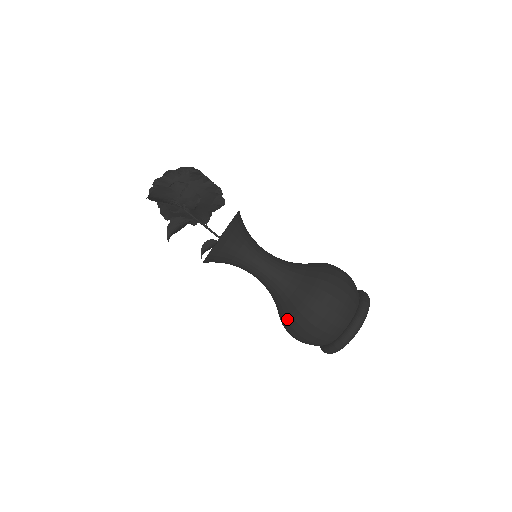
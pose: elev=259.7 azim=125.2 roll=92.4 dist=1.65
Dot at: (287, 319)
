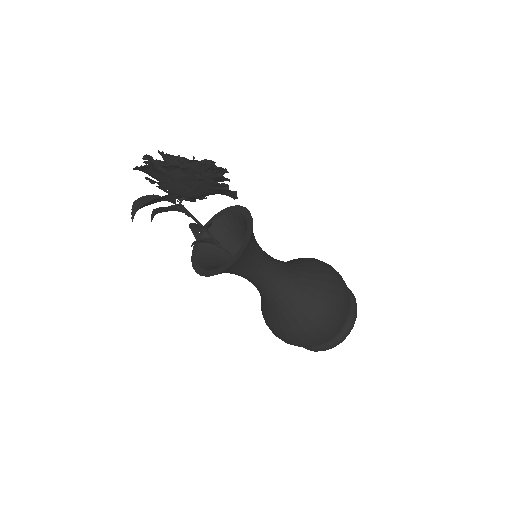
Dot at: (268, 323)
